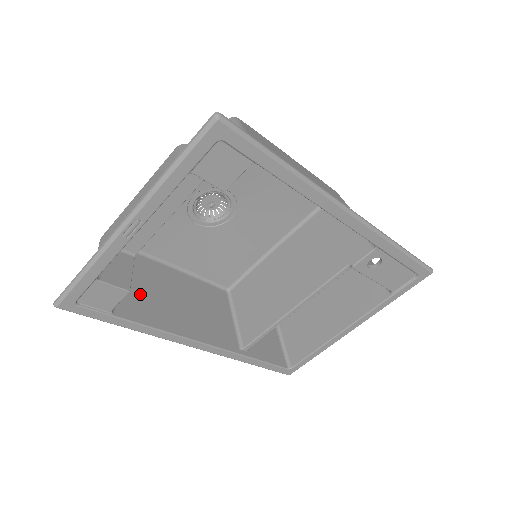
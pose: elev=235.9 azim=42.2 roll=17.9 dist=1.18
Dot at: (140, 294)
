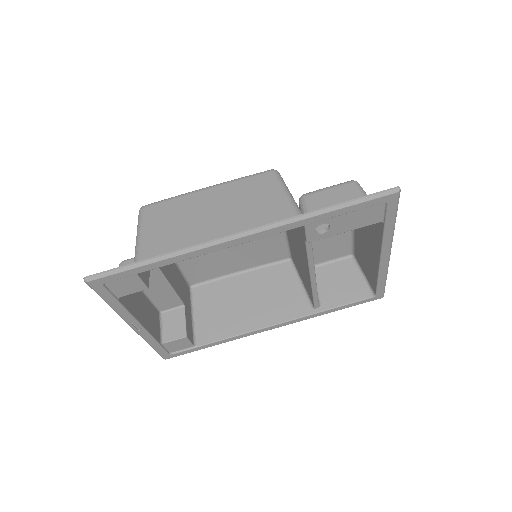
Dot at: (212, 317)
